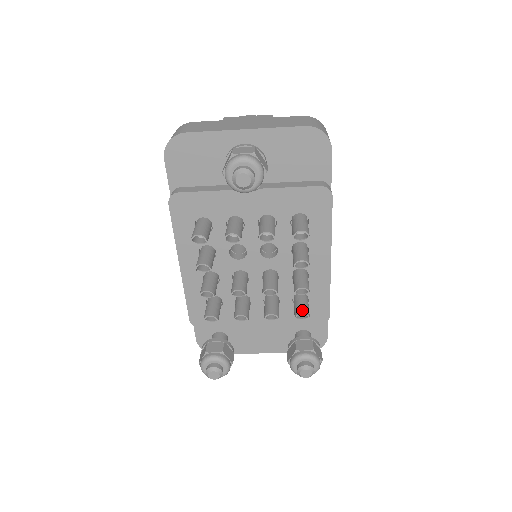
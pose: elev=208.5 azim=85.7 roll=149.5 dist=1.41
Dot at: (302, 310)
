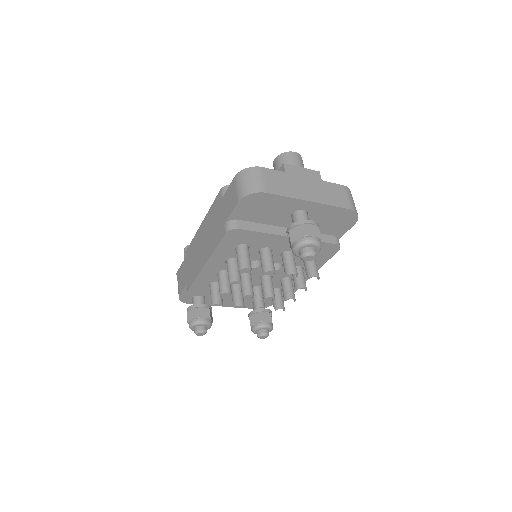
Dot at: (282, 306)
